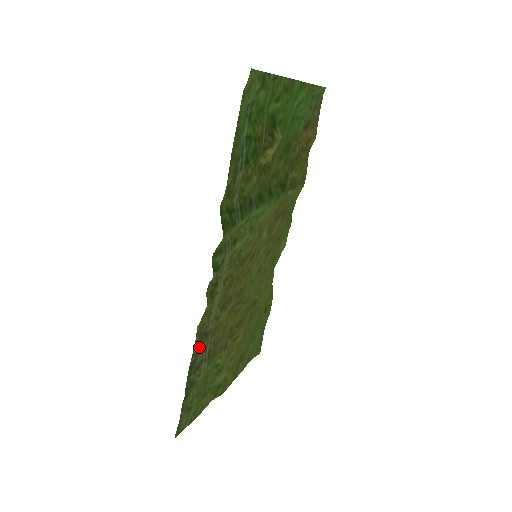
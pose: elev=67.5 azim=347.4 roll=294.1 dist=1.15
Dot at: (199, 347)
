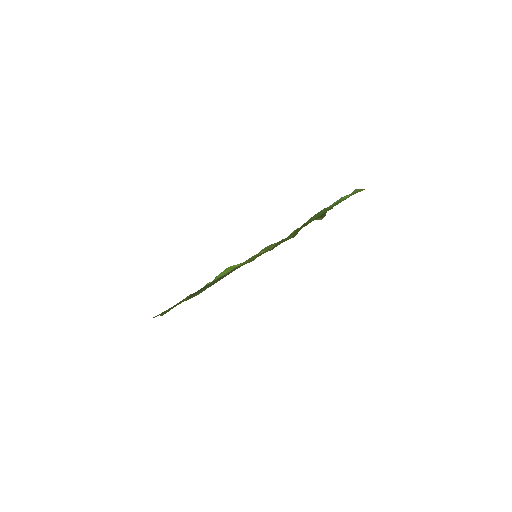
Dot at: occluded
